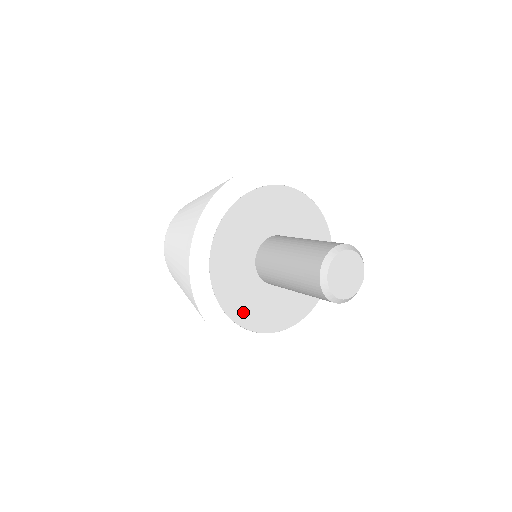
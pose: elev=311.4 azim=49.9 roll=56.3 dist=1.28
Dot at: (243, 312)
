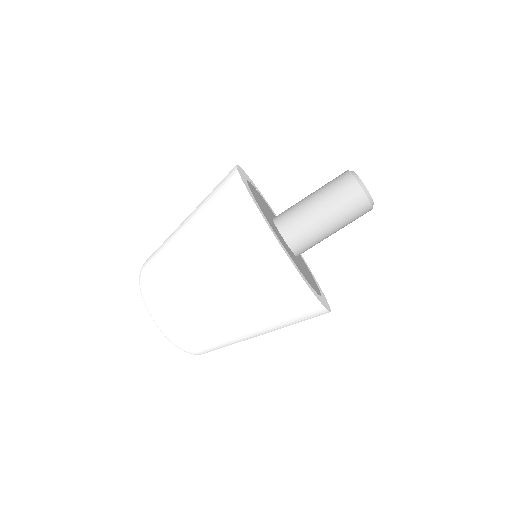
Dot at: (295, 262)
